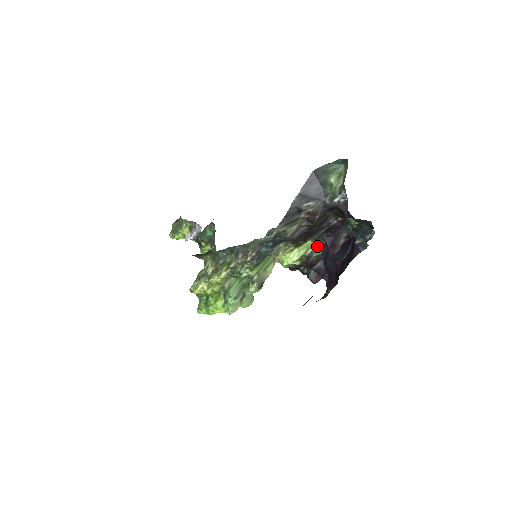
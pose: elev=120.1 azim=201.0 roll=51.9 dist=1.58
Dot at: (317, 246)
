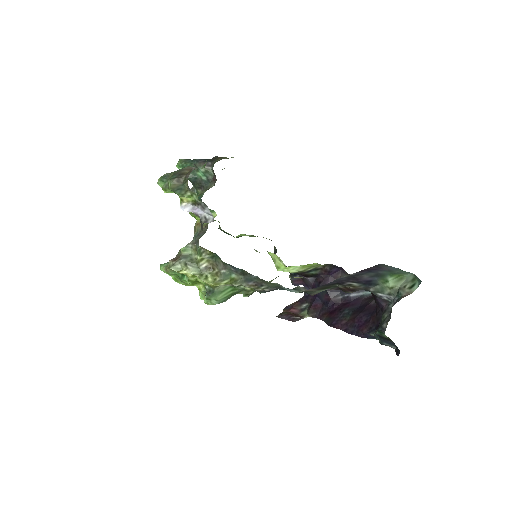
Dot at: (319, 267)
